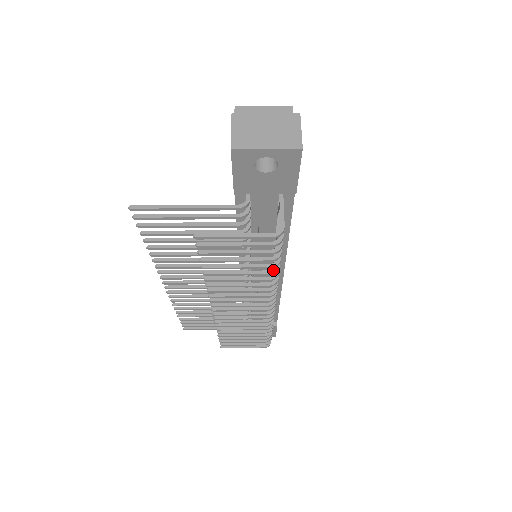
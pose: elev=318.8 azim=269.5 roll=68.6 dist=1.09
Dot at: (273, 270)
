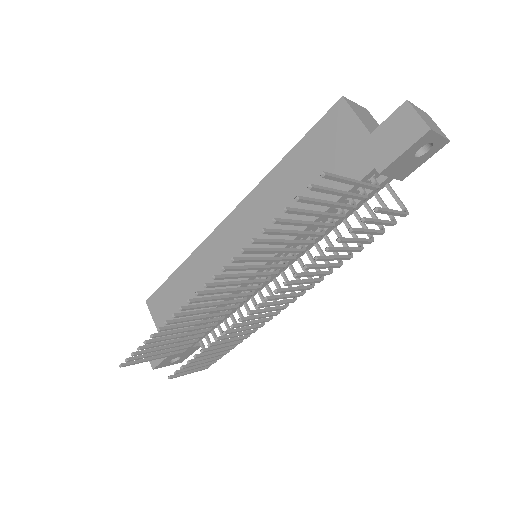
Dot at: (351, 255)
